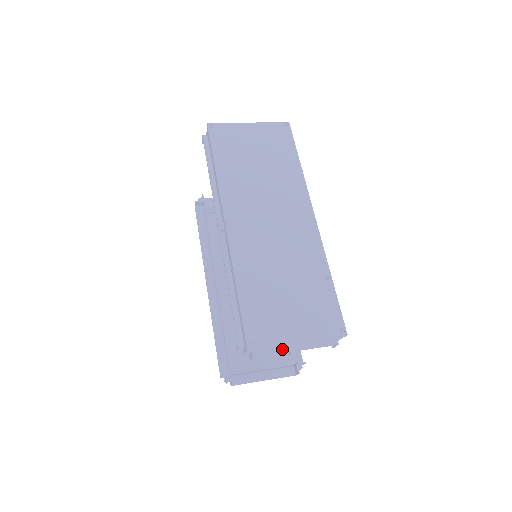
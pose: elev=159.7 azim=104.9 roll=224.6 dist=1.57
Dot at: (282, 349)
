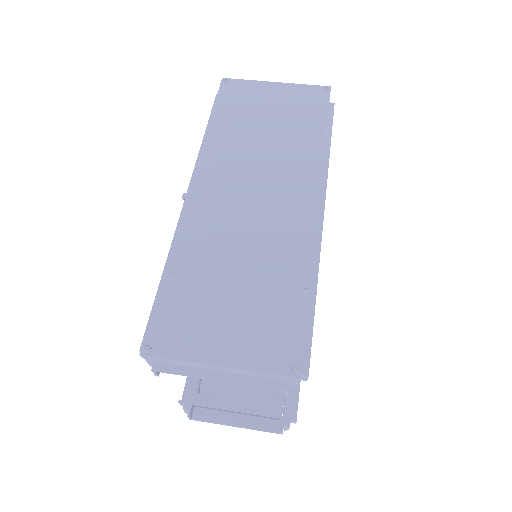
Dot at: (198, 371)
